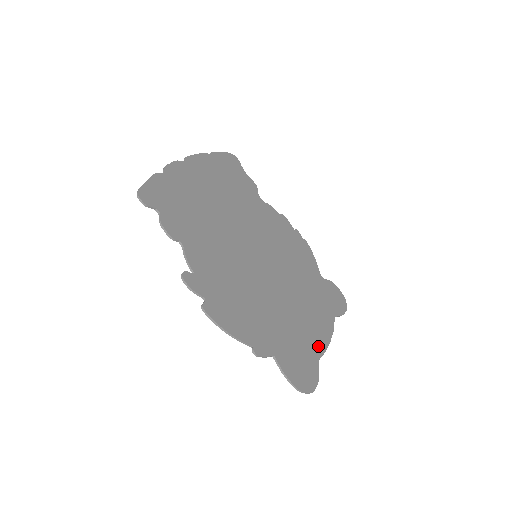
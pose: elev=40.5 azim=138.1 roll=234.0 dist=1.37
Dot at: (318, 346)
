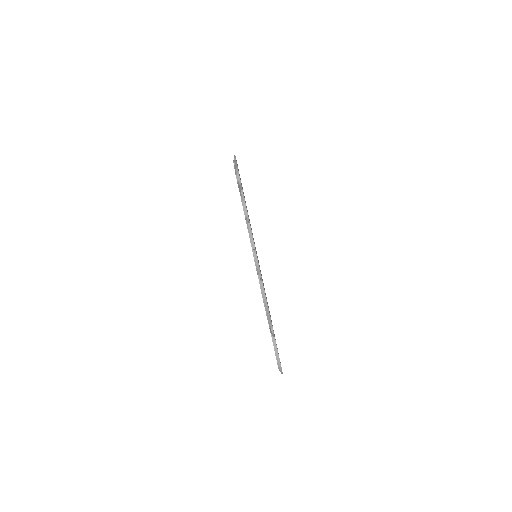
Dot at: occluded
